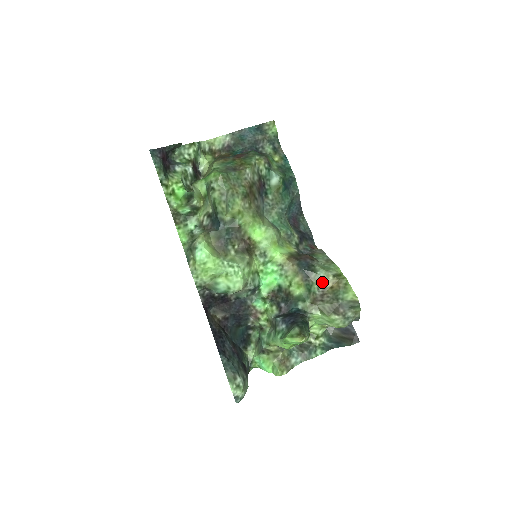
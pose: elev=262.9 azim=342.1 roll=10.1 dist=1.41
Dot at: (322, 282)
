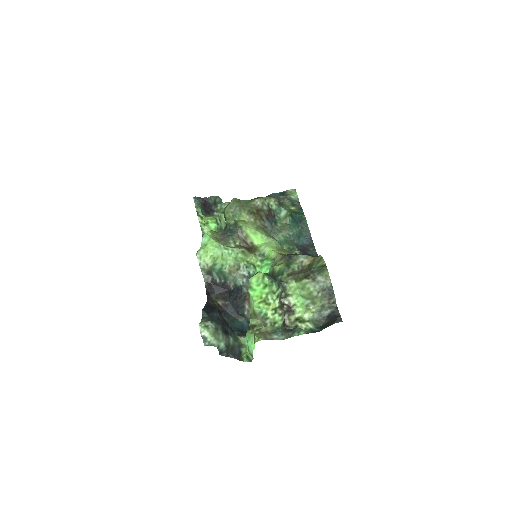
Dot at: (302, 262)
